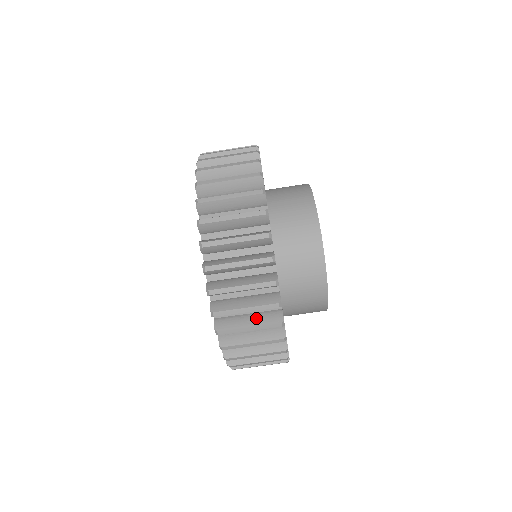
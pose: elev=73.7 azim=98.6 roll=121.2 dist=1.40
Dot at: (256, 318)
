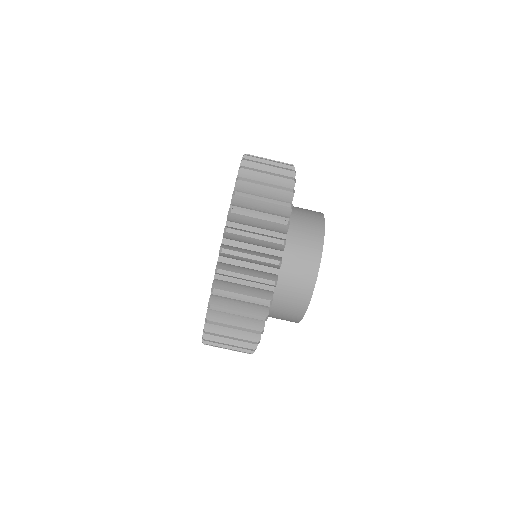
Dot at: occluded
